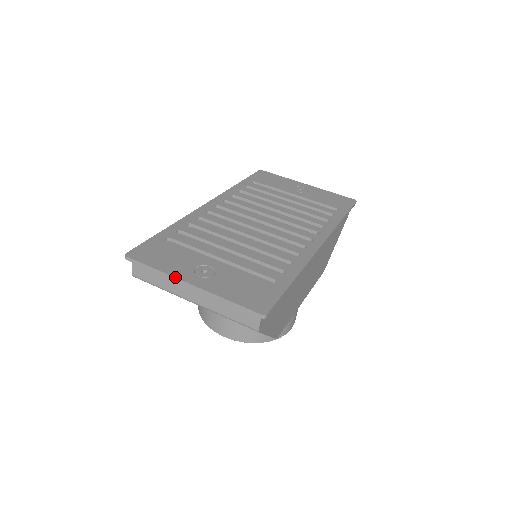
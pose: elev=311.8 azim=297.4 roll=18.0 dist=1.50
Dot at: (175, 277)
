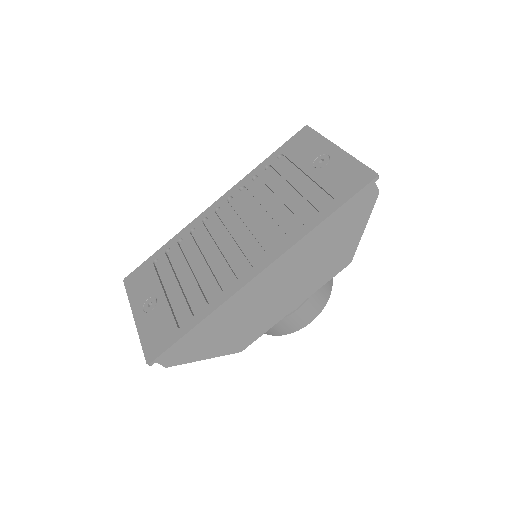
Dot at: (131, 309)
